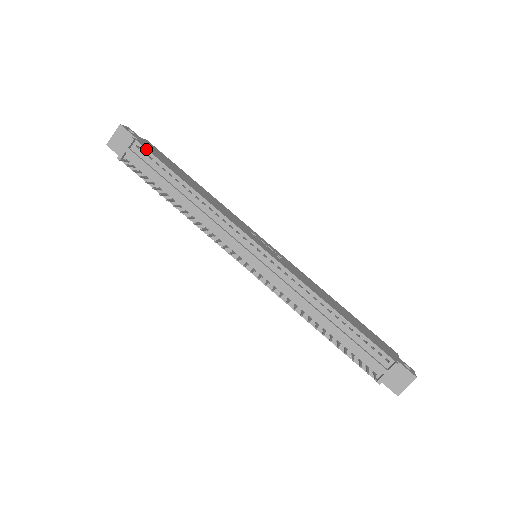
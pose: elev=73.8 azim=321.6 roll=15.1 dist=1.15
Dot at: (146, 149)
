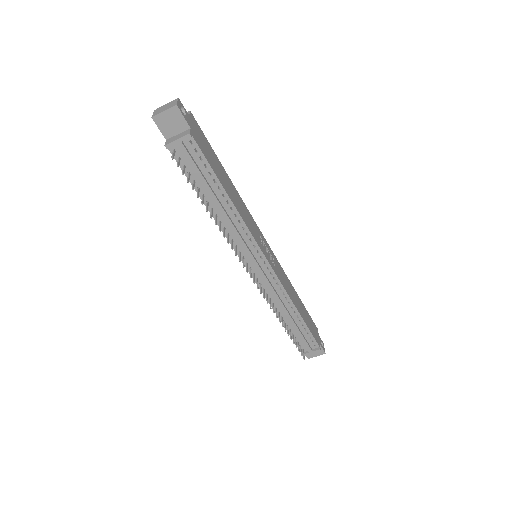
Dot at: (199, 148)
